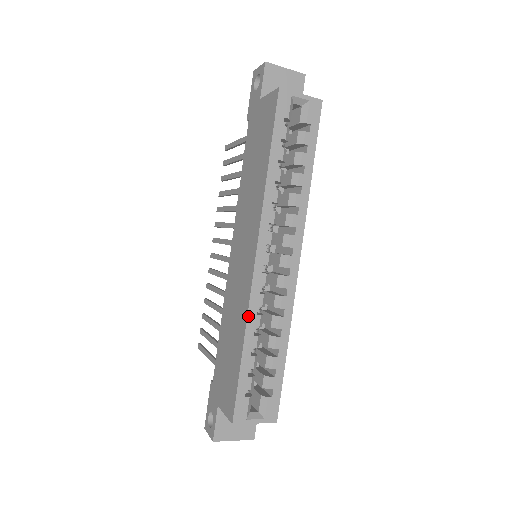
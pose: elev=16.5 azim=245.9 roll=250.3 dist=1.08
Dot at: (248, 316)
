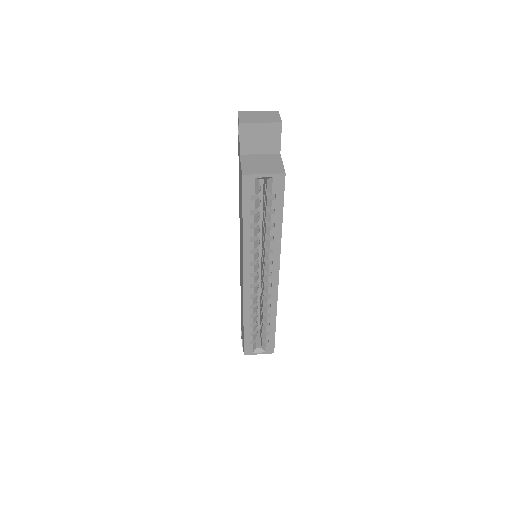
Dot at: (244, 310)
